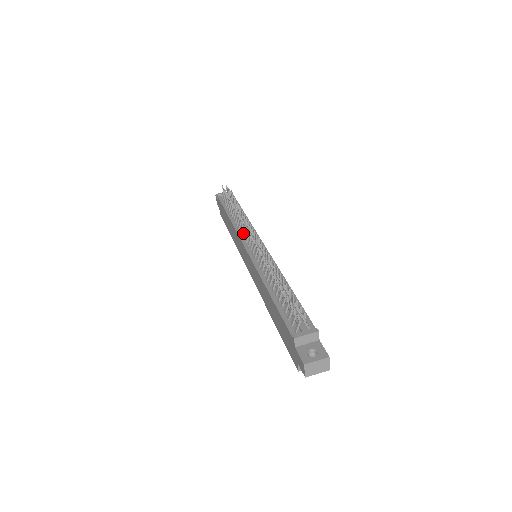
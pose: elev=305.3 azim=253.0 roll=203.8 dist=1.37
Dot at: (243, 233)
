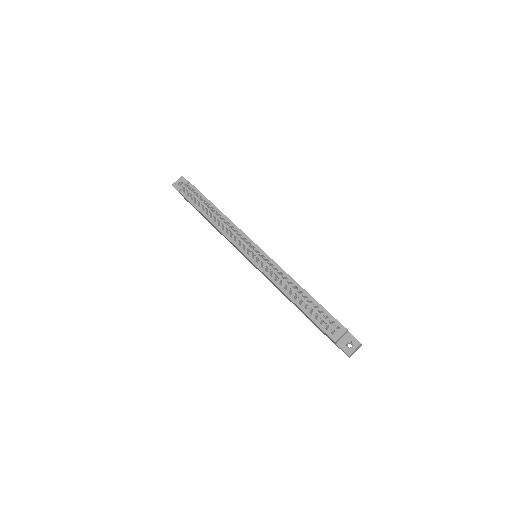
Dot at: (236, 241)
